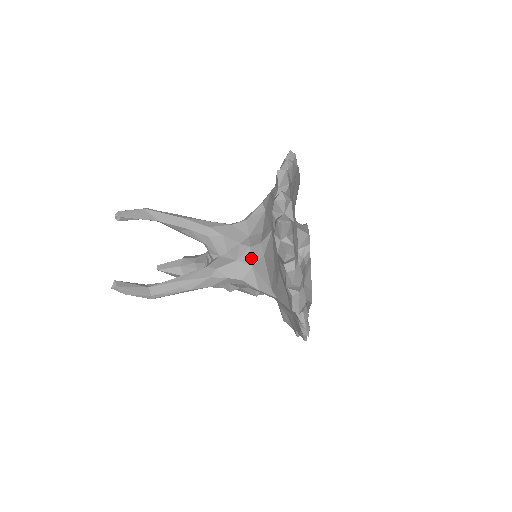
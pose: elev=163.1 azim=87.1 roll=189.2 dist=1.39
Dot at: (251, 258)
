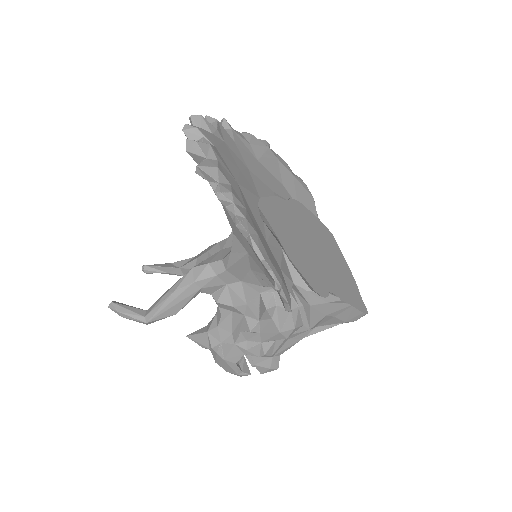
Dot at: occluded
